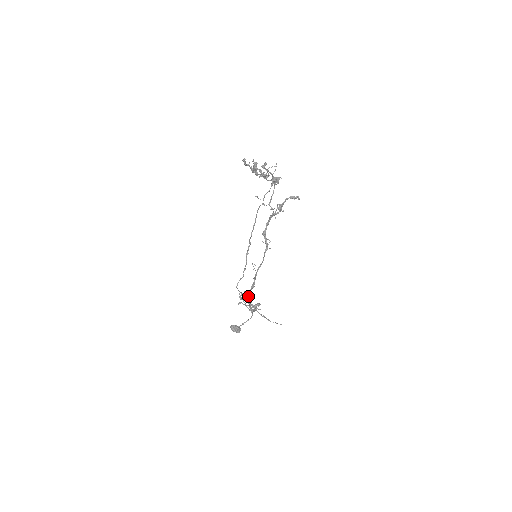
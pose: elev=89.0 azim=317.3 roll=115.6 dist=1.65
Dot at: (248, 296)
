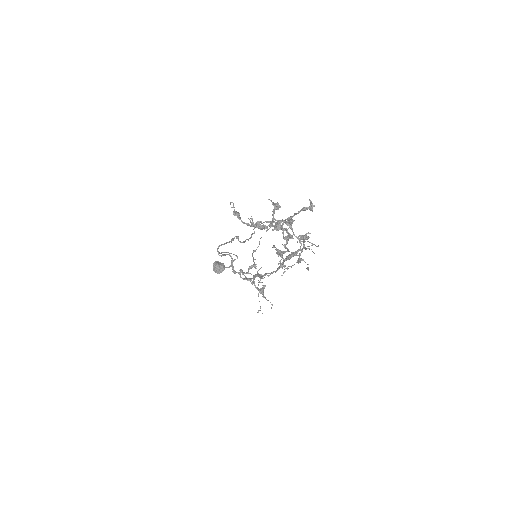
Dot at: occluded
